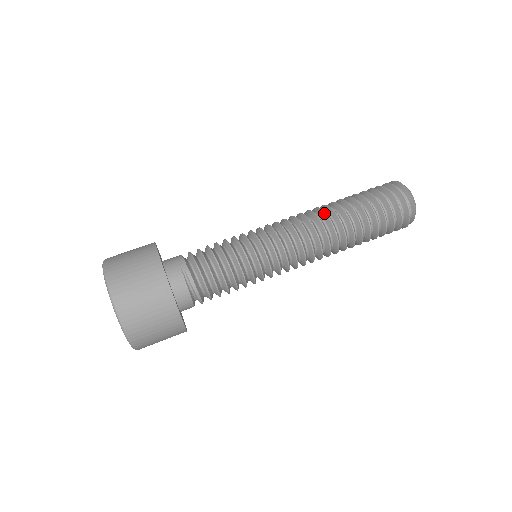
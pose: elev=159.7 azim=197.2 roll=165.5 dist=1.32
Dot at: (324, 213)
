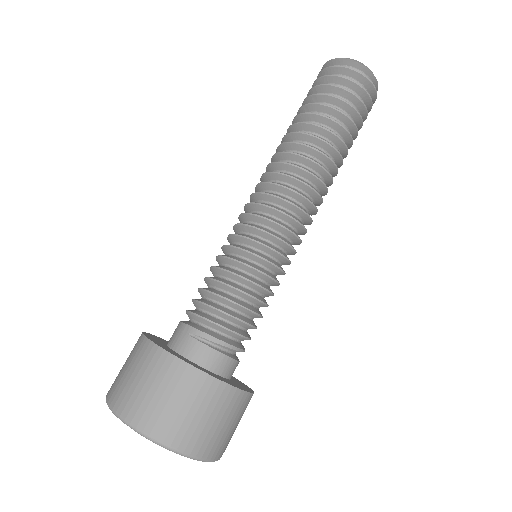
Dot at: (285, 153)
